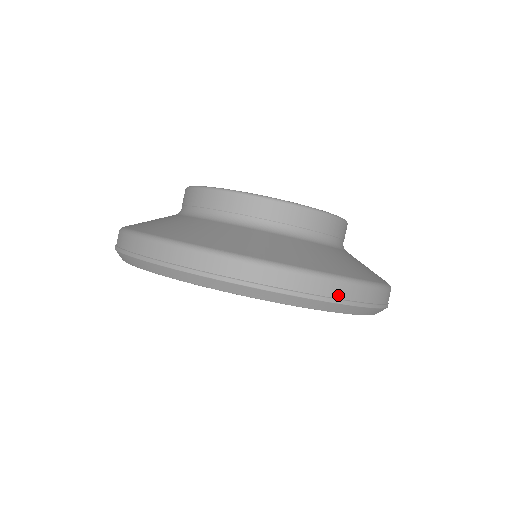
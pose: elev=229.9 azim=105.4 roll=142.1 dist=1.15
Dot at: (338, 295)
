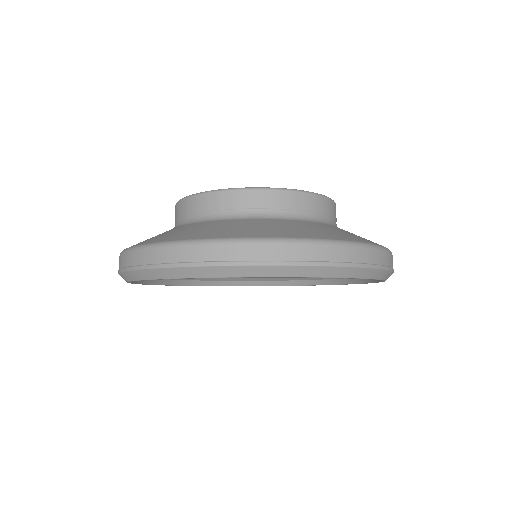
Dot at: (317, 258)
